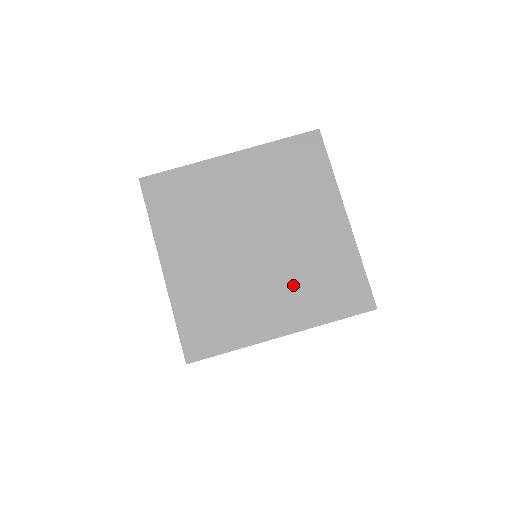
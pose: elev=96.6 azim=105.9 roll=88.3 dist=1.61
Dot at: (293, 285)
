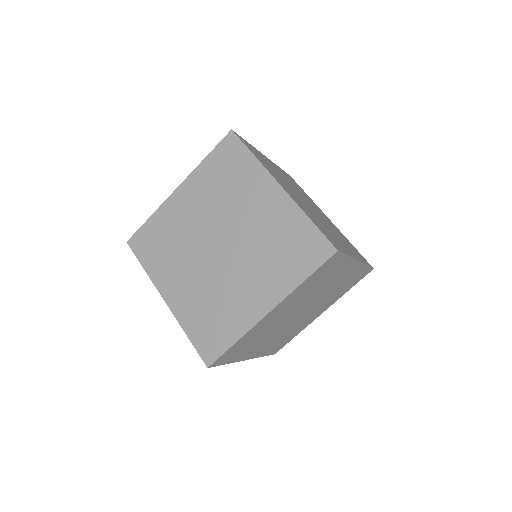
Dot at: (261, 265)
